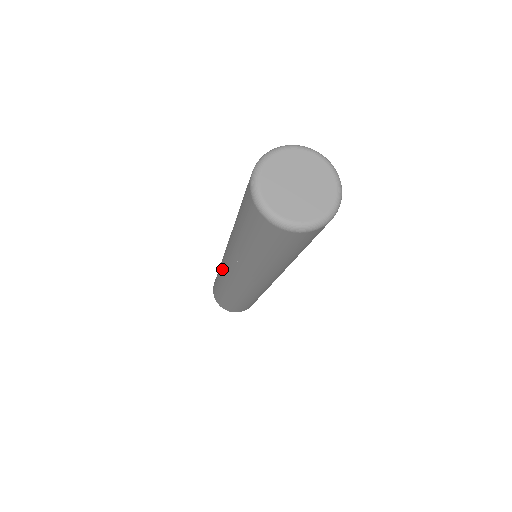
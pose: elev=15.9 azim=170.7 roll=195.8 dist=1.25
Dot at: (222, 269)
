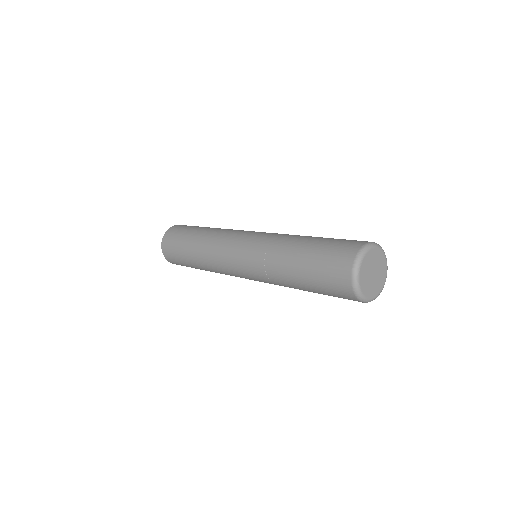
Dot at: (220, 246)
